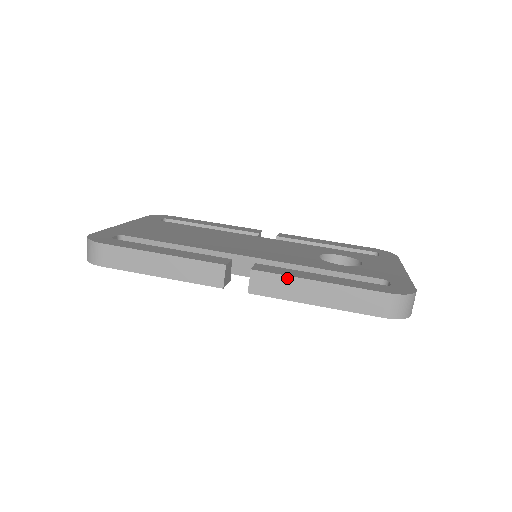
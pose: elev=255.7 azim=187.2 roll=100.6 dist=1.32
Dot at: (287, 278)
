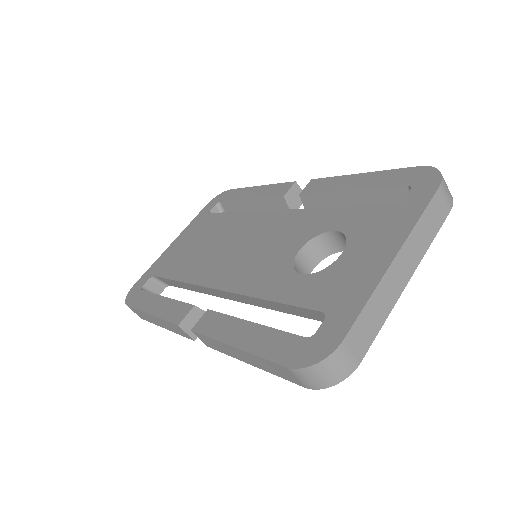
Dot at: (213, 340)
